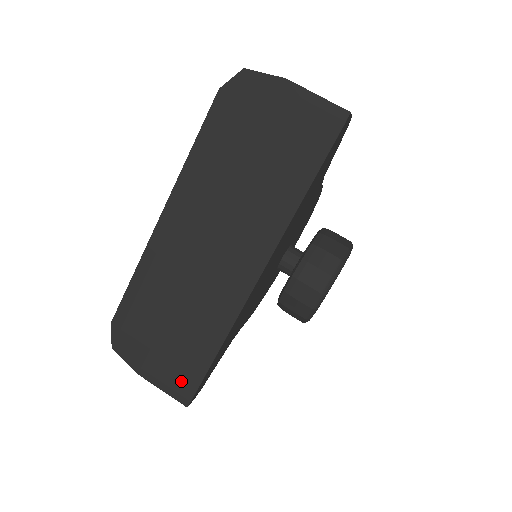
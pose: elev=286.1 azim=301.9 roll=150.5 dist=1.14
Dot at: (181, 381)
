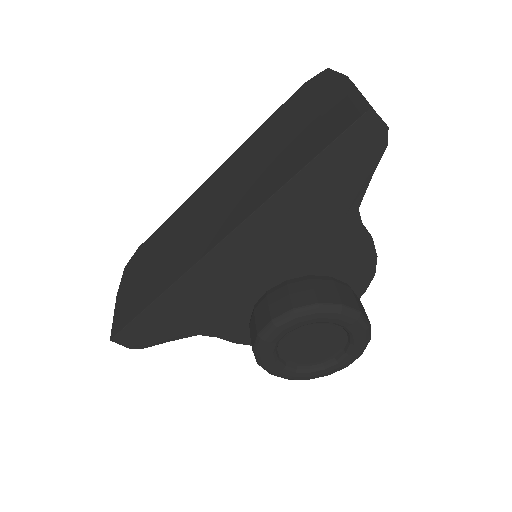
Dot at: (124, 314)
